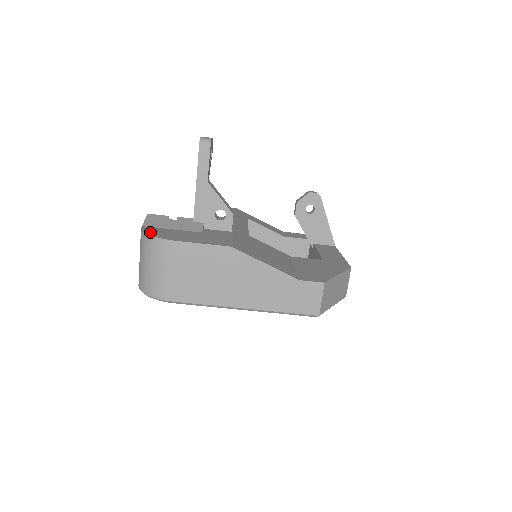
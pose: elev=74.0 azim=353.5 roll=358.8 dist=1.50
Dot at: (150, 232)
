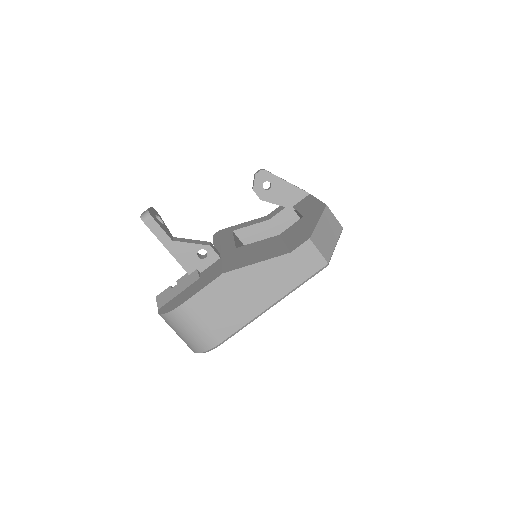
Dot at: (164, 311)
